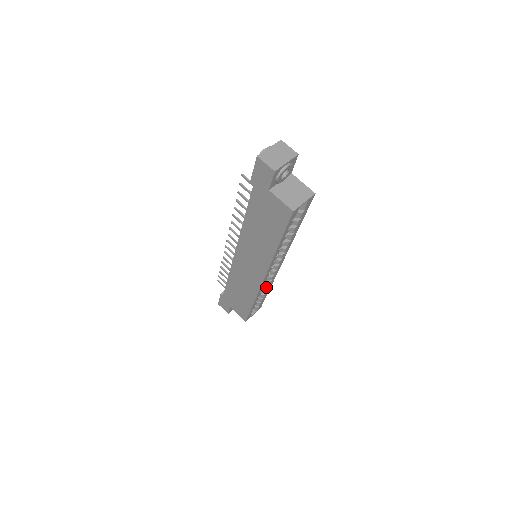
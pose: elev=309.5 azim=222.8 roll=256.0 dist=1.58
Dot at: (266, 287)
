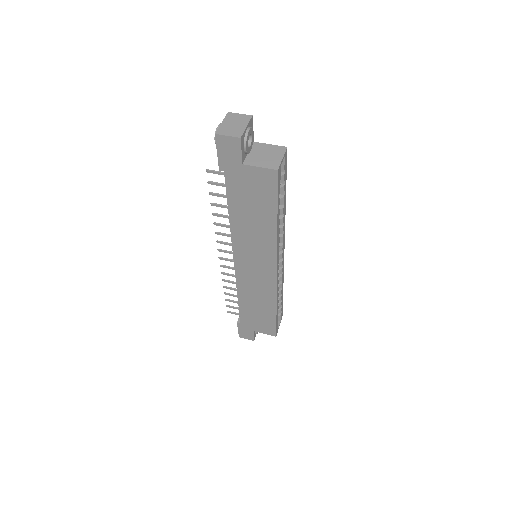
Dot at: (280, 286)
